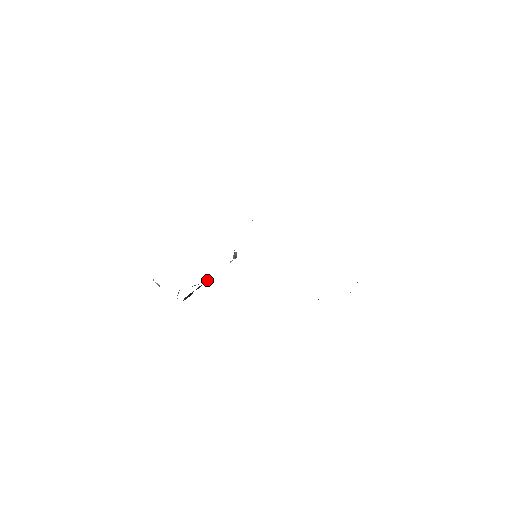
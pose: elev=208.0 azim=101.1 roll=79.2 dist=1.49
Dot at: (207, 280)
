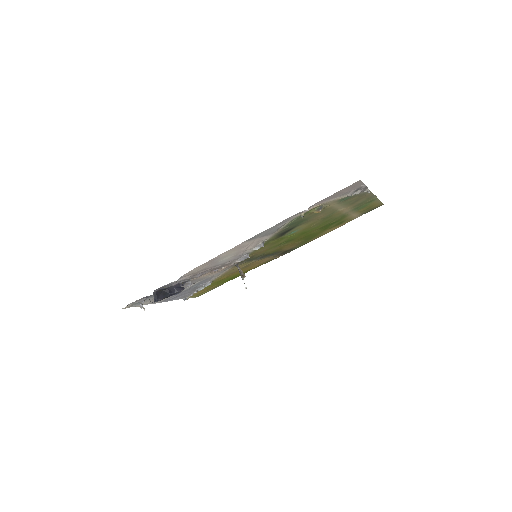
Dot at: (190, 282)
